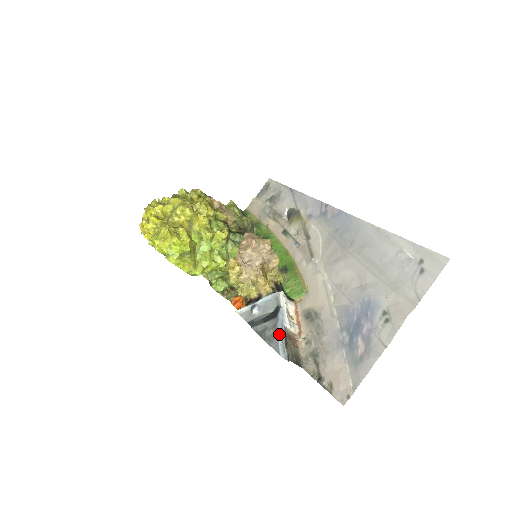
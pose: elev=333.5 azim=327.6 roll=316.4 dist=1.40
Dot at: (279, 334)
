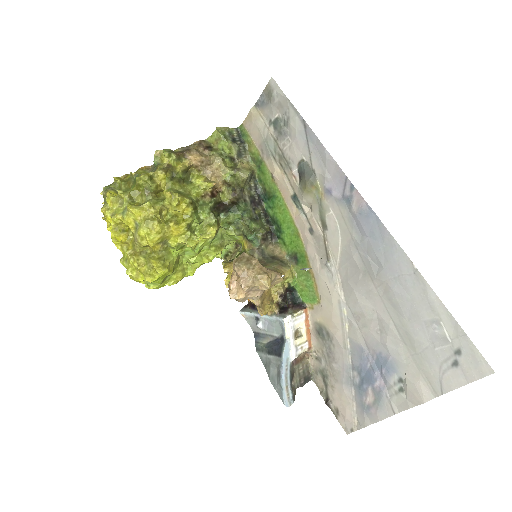
Dot at: (283, 382)
